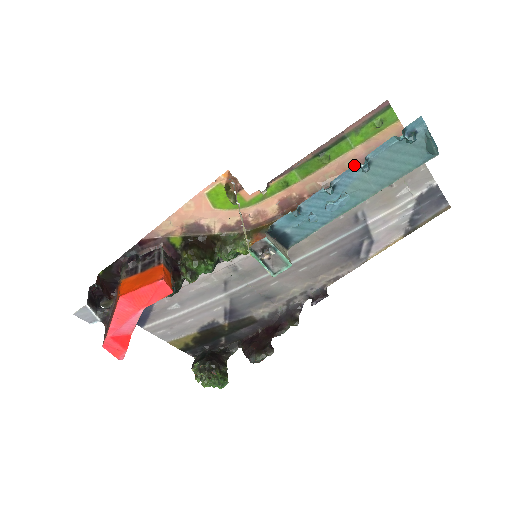
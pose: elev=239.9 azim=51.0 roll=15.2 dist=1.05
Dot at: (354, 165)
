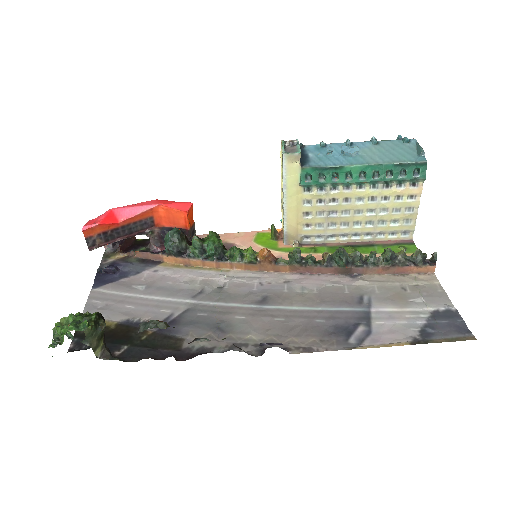
Dot at: (368, 141)
